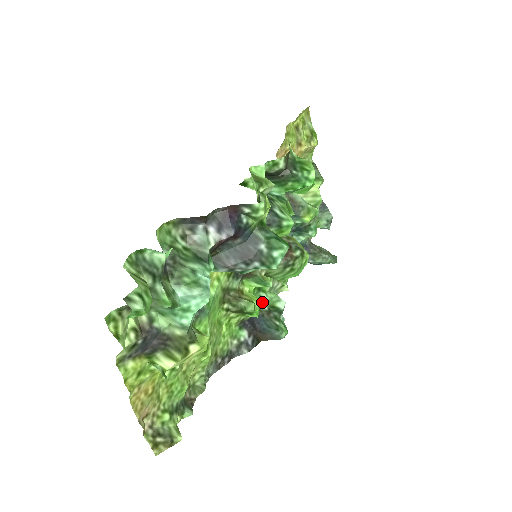
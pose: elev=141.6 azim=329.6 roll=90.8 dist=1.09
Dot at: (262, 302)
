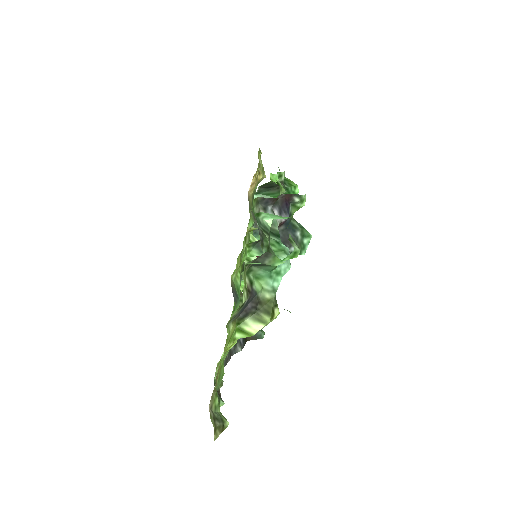
Dot at: occluded
